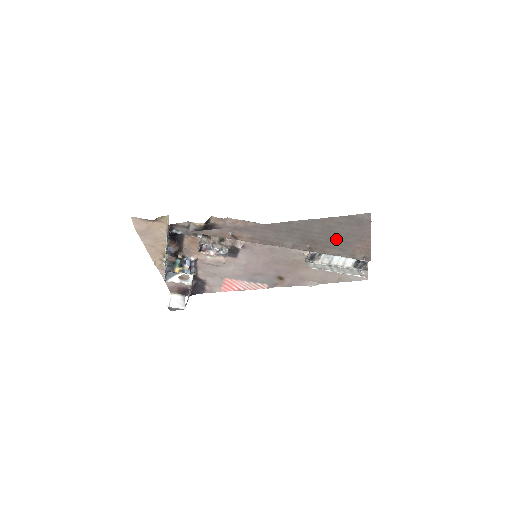
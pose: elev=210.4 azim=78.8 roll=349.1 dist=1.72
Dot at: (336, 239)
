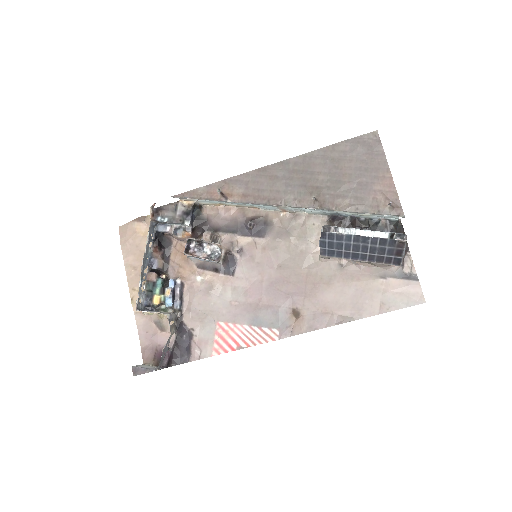
Dot at: (346, 180)
